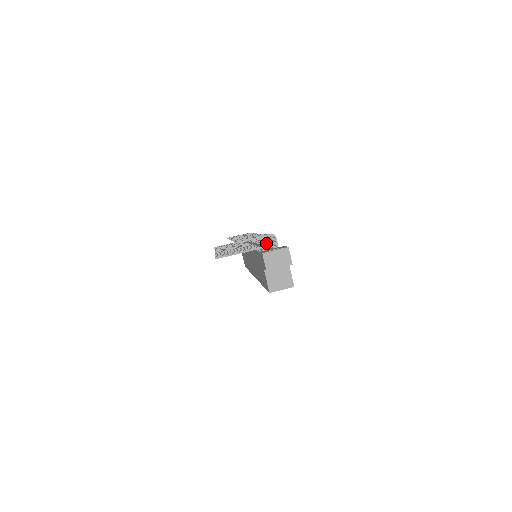
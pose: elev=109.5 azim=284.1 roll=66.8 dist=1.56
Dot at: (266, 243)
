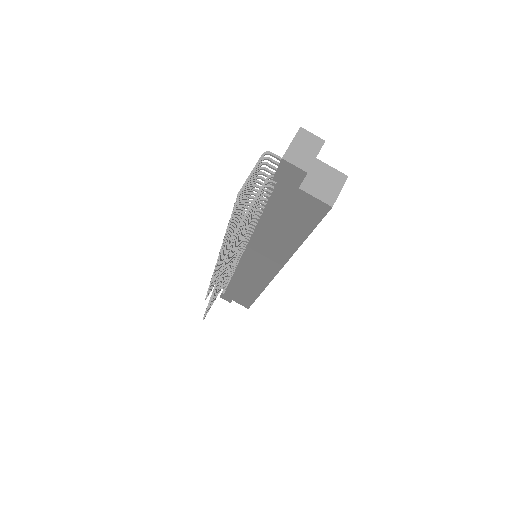
Dot at: occluded
